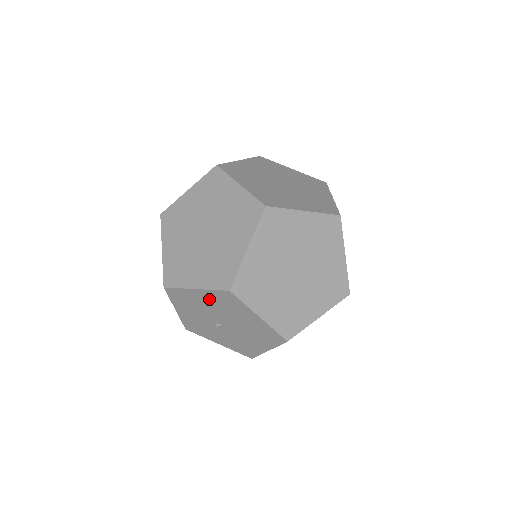
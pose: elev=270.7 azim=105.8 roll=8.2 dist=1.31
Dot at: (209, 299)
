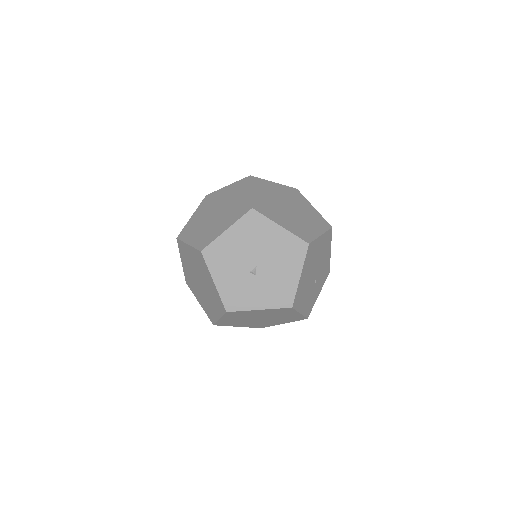
Dot at: (239, 235)
